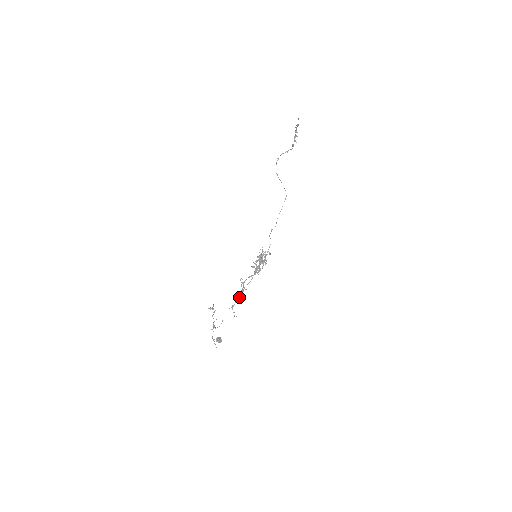
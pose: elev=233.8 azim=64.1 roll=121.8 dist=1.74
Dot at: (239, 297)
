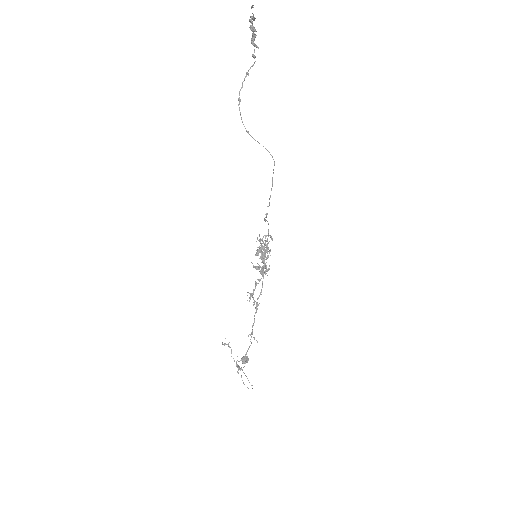
Dot at: (254, 319)
